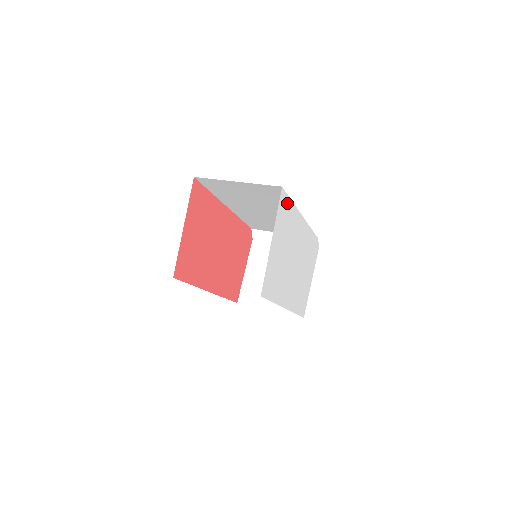
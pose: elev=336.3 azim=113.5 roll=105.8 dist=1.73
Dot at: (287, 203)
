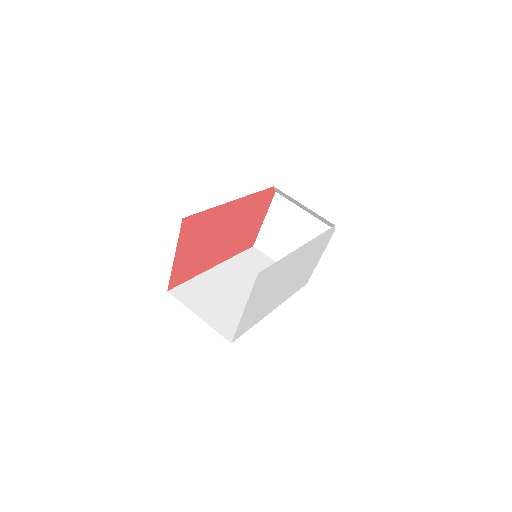
Dot at: (269, 269)
